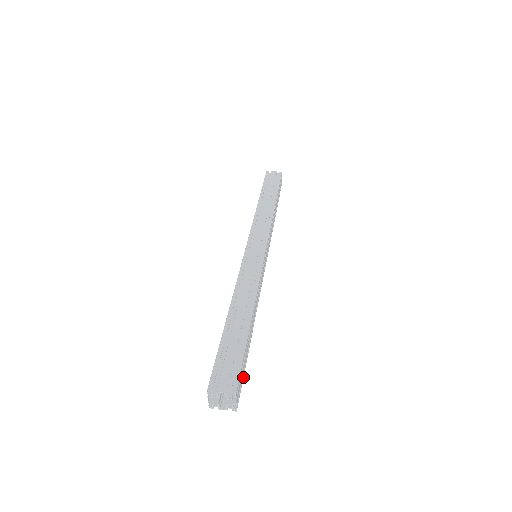
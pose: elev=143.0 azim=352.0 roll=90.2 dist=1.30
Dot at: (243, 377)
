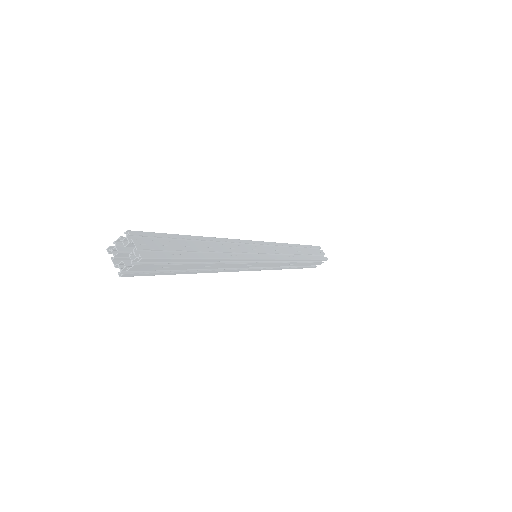
Dot at: (154, 274)
